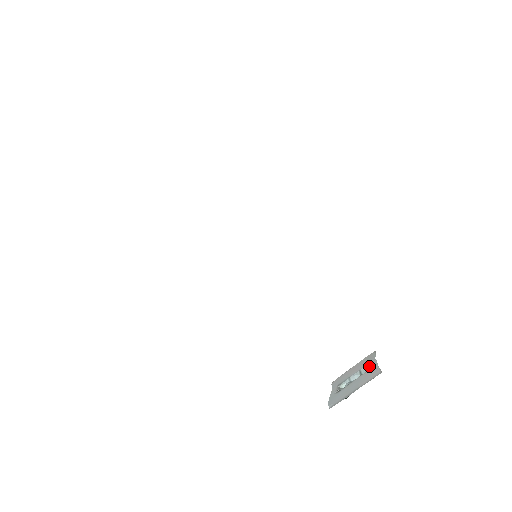
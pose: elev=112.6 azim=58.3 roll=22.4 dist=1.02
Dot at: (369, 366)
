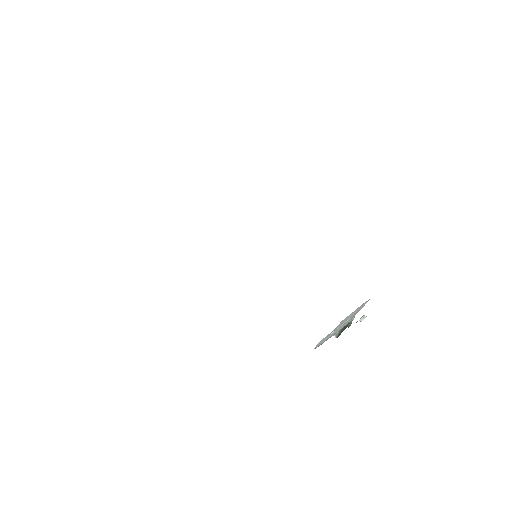
Dot at: occluded
